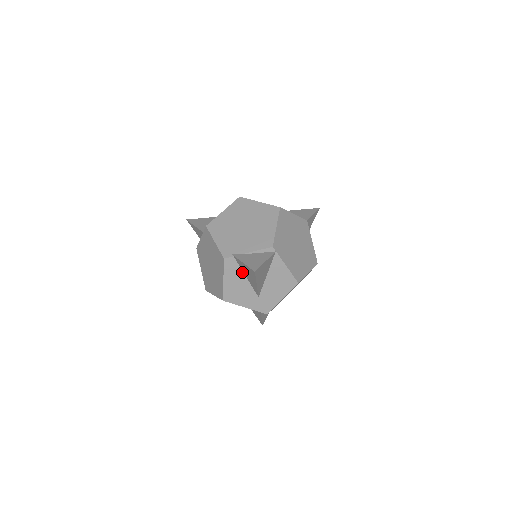
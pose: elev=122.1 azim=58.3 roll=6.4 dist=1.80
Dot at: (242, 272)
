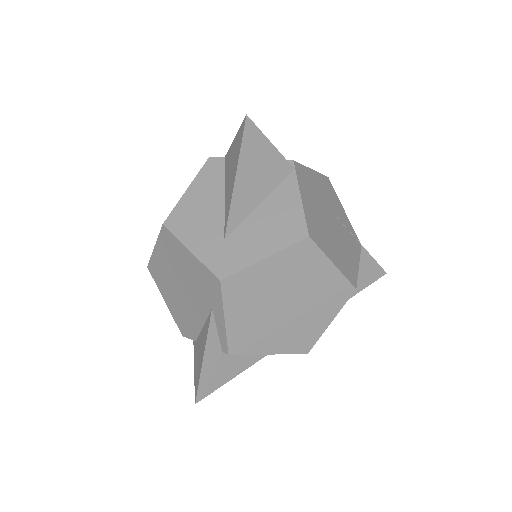
Dot at: (223, 186)
